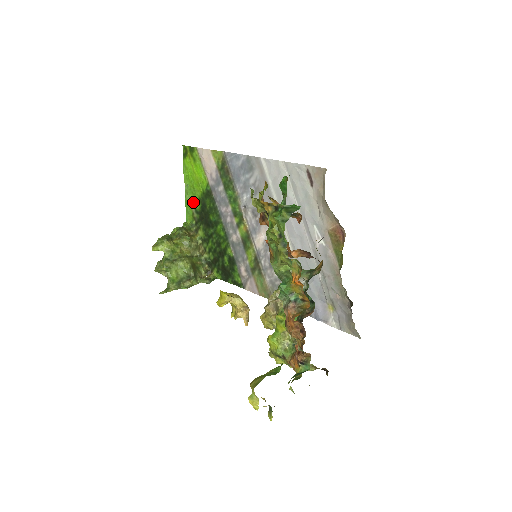
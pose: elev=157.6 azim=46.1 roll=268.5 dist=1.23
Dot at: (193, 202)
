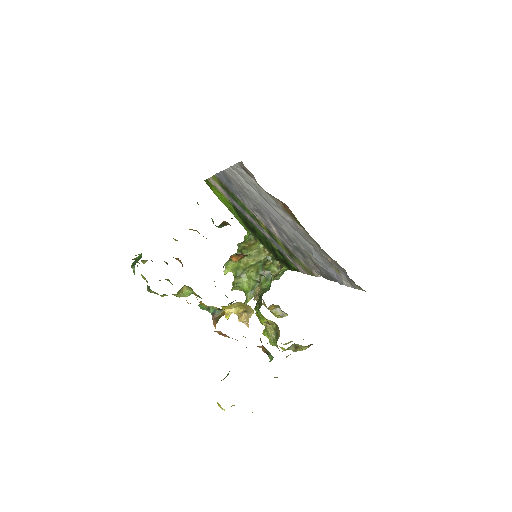
Dot at: occluded
